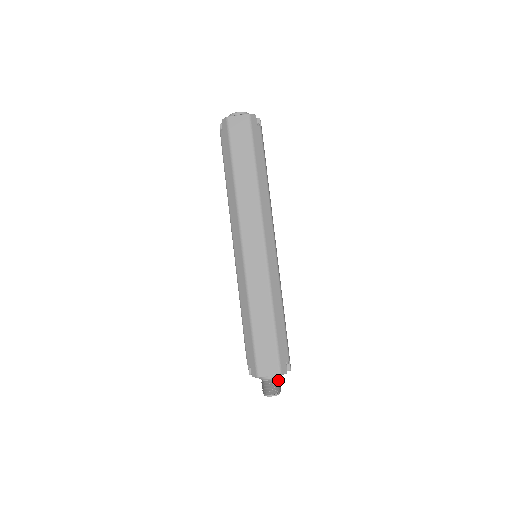
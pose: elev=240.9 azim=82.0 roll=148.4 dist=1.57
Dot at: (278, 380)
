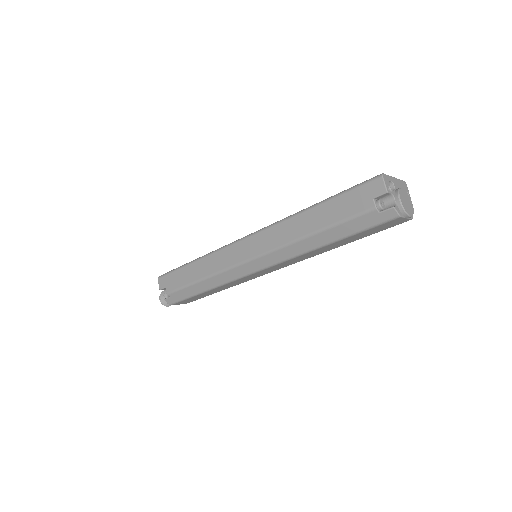
Dot at: occluded
